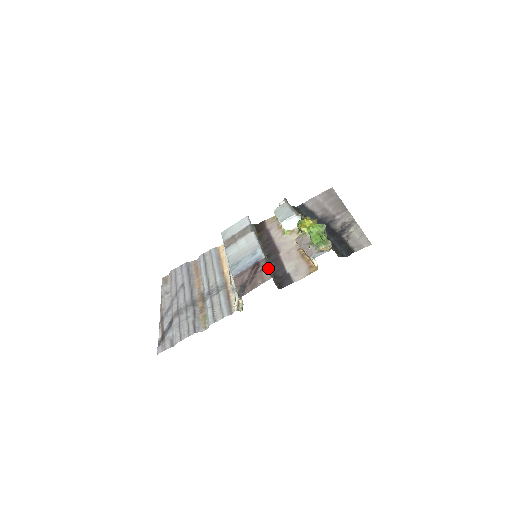
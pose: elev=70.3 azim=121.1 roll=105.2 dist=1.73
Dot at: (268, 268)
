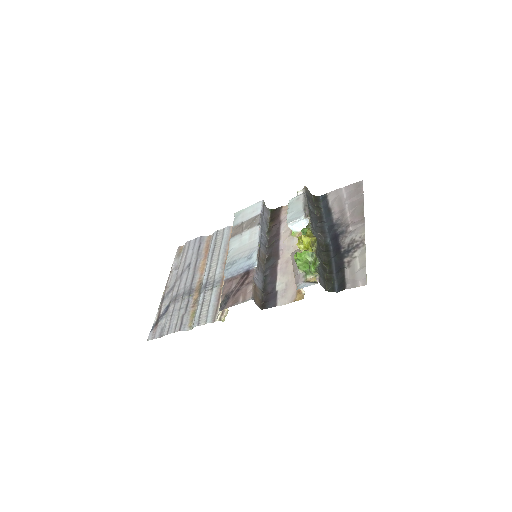
Dot at: (256, 282)
